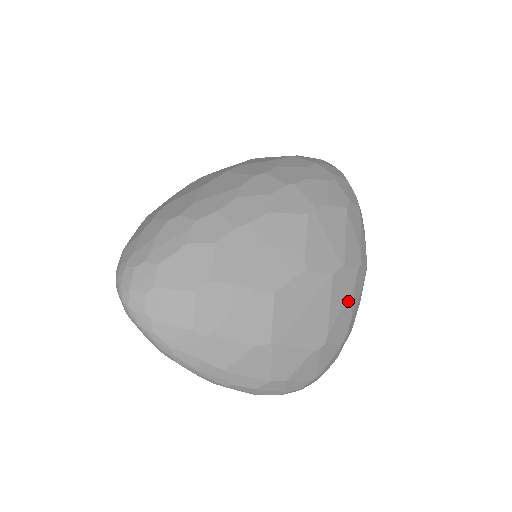
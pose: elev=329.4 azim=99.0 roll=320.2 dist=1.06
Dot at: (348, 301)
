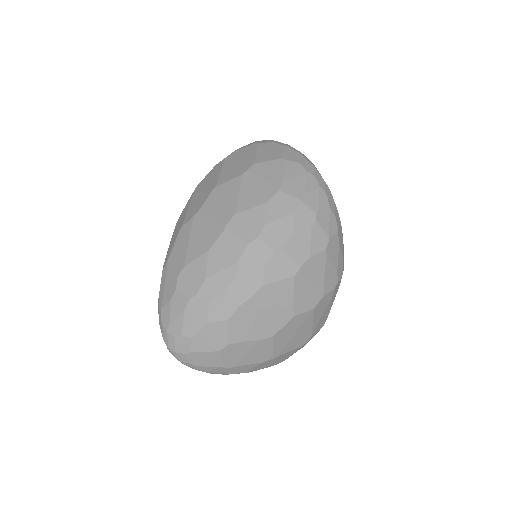
Dot at: (327, 308)
